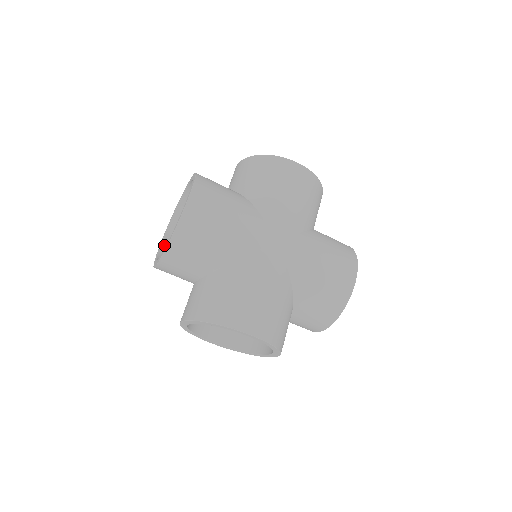
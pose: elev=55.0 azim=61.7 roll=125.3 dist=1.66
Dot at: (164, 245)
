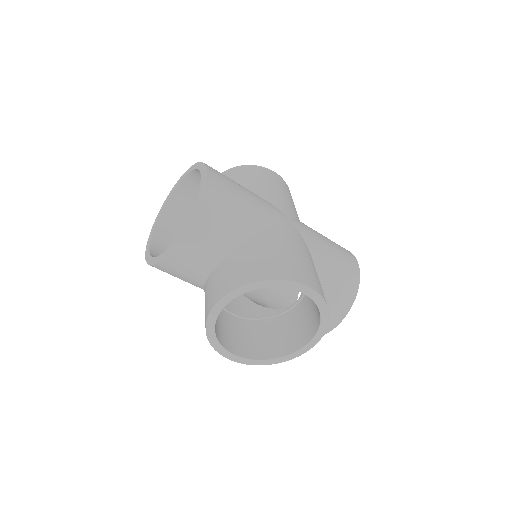
Dot at: (153, 254)
